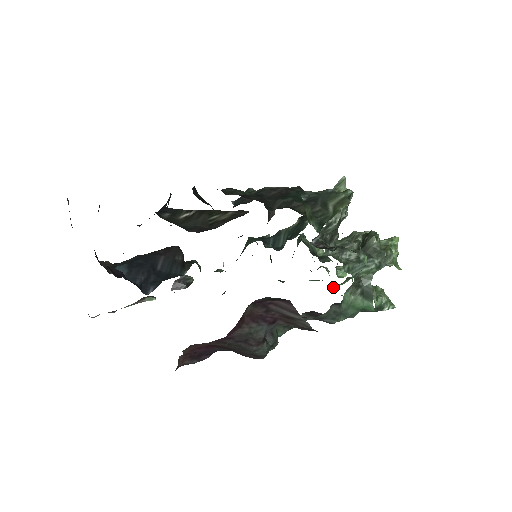
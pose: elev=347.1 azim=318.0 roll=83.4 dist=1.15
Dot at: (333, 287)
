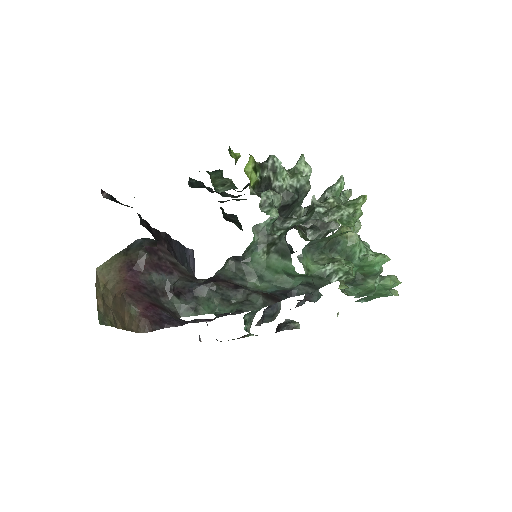
Dot at: (358, 292)
